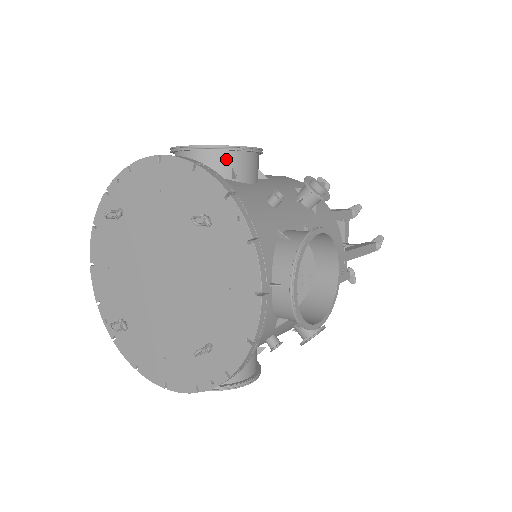
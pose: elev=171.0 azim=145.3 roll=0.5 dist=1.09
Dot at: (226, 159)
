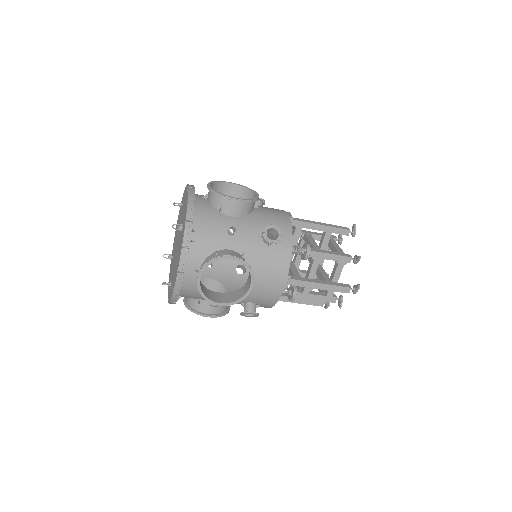
Dot at: (219, 200)
